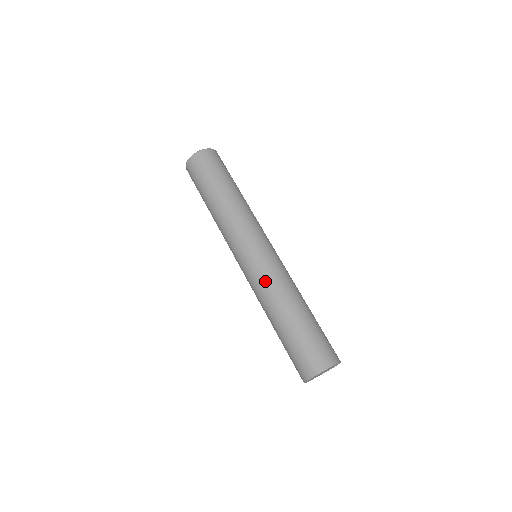
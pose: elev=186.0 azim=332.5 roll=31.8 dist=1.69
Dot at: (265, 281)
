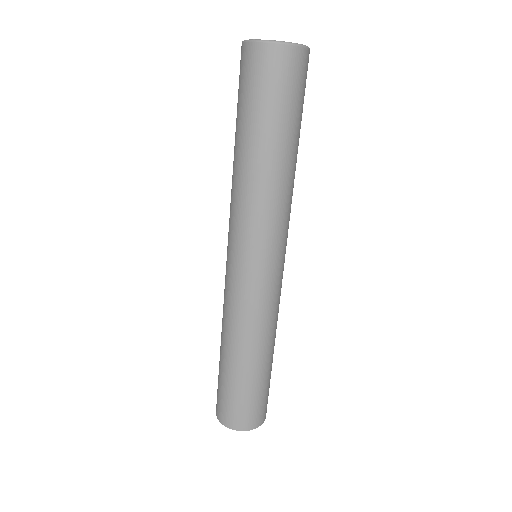
Dot at: (227, 305)
